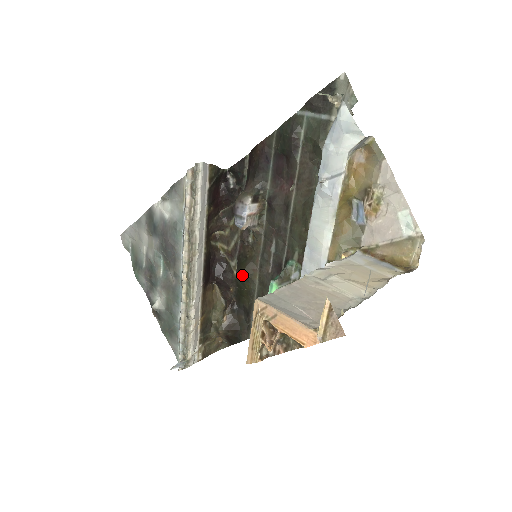
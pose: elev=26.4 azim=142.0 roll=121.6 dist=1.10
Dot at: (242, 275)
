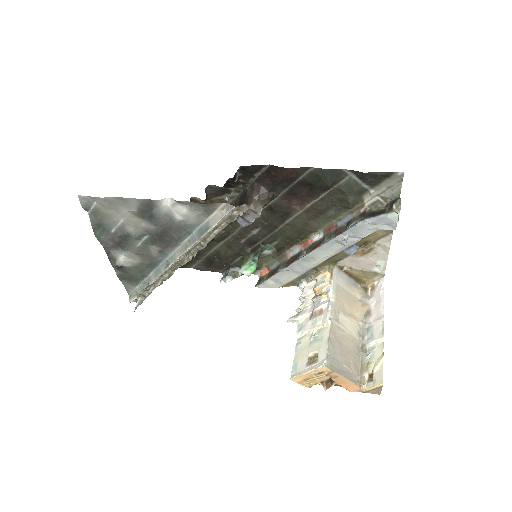
Dot at: (212, 239)
